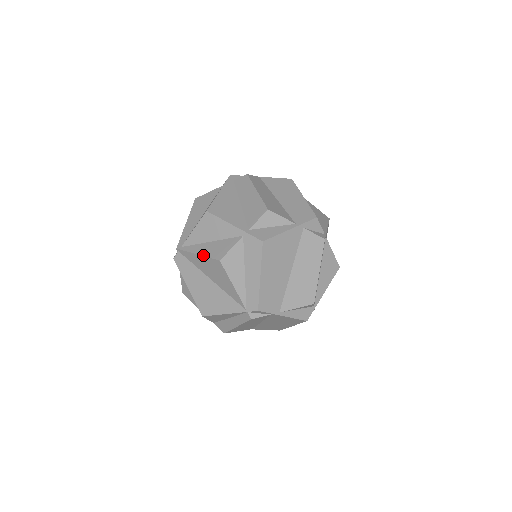
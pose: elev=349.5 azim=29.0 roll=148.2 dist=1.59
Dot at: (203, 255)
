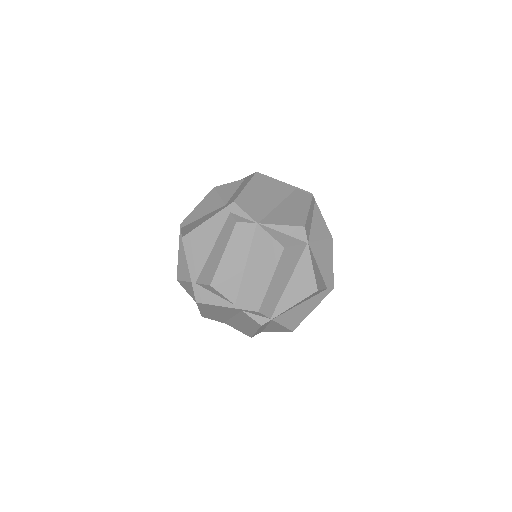
Dot at: (178, 259)
